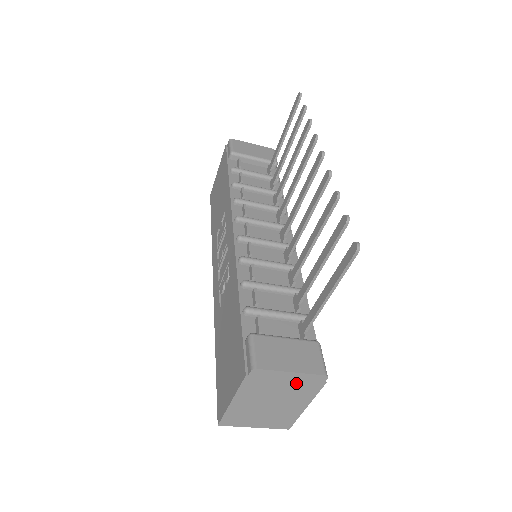
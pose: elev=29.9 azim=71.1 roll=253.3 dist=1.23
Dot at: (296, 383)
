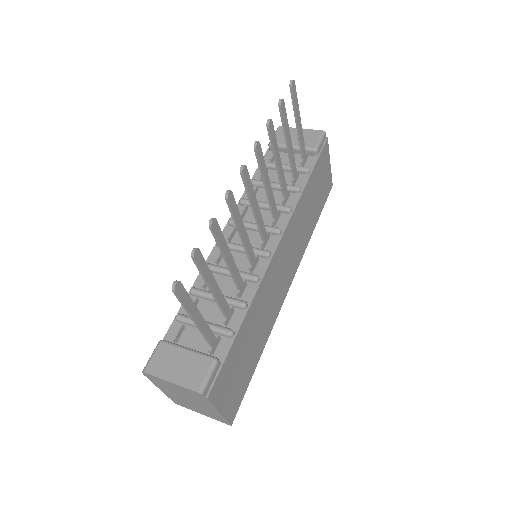
Dot at: (185, 391)
